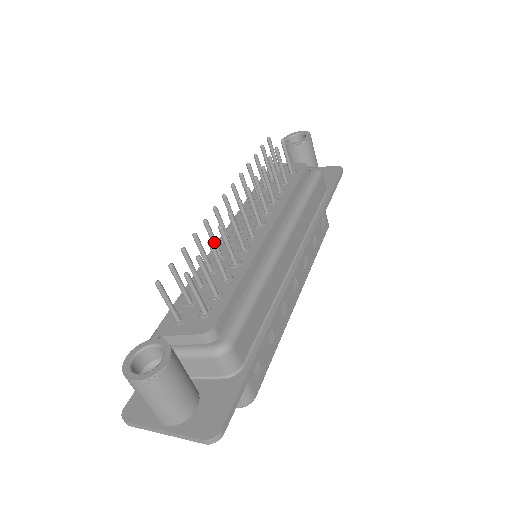
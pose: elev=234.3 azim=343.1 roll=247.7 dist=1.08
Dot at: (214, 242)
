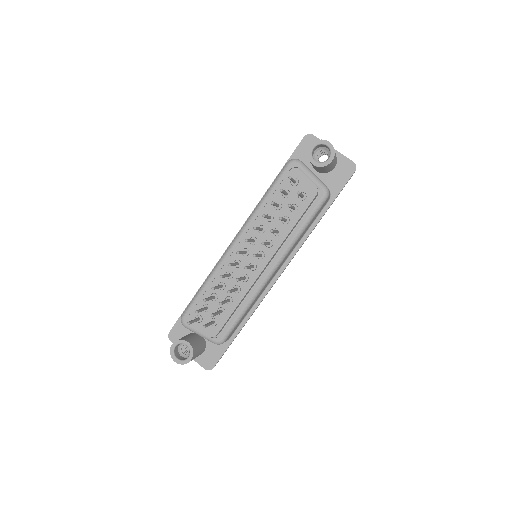
Dot at: occluded
